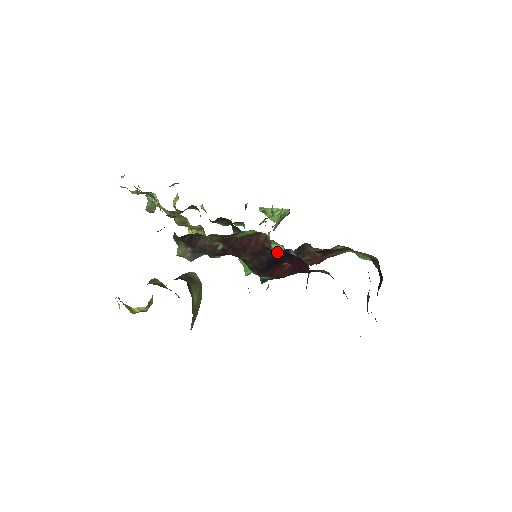
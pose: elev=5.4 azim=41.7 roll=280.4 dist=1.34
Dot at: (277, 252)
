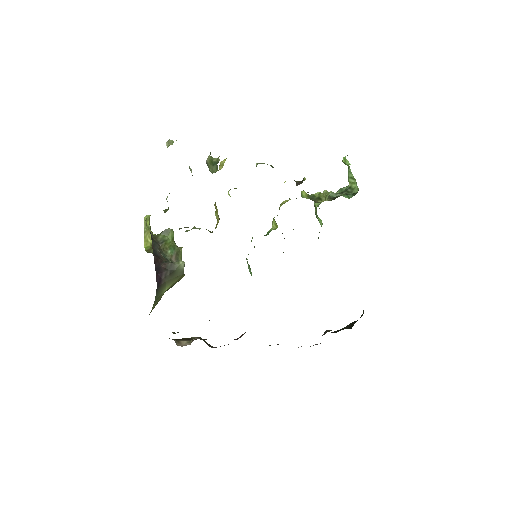
Dot at: occluded
